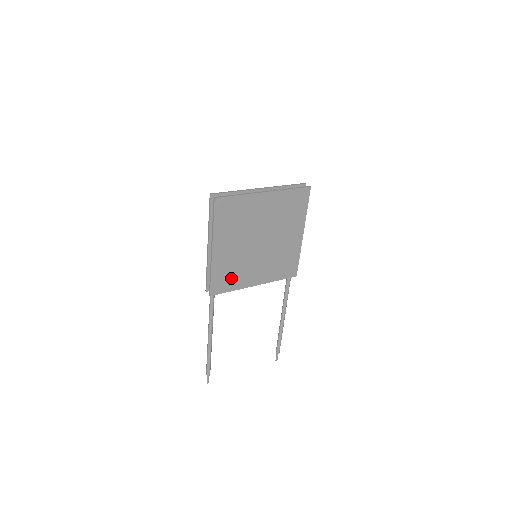
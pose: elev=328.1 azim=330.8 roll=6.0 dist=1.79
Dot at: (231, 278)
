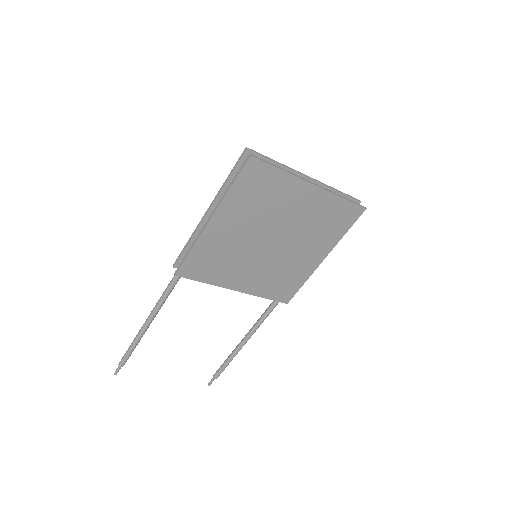
Dot at: (212, 267)
